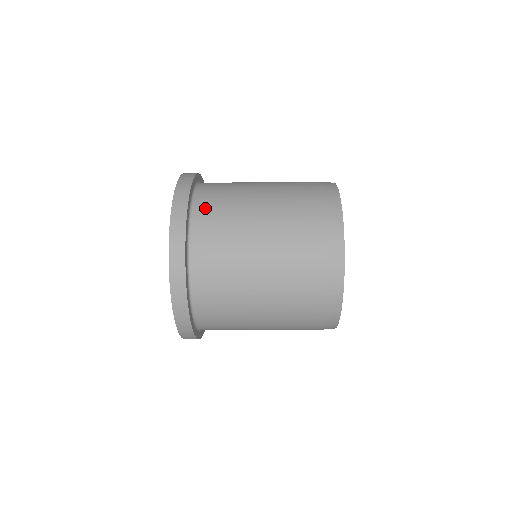
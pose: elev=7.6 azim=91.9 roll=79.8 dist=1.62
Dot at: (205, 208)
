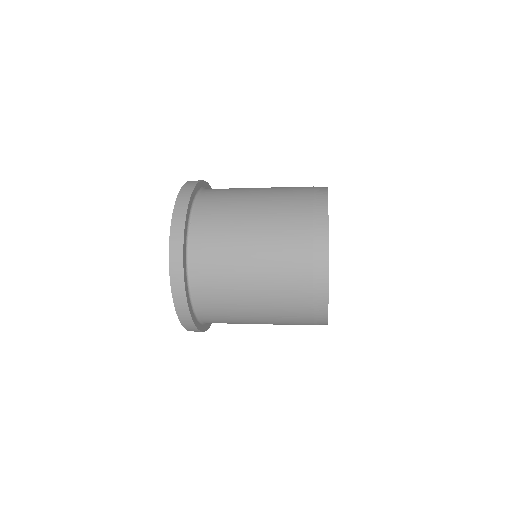
Dot at: (200, 238)
